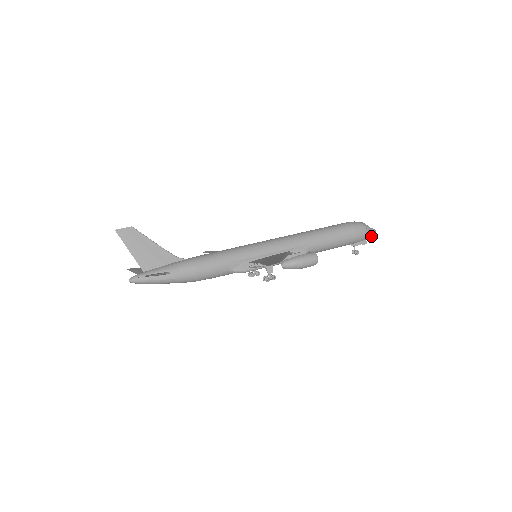
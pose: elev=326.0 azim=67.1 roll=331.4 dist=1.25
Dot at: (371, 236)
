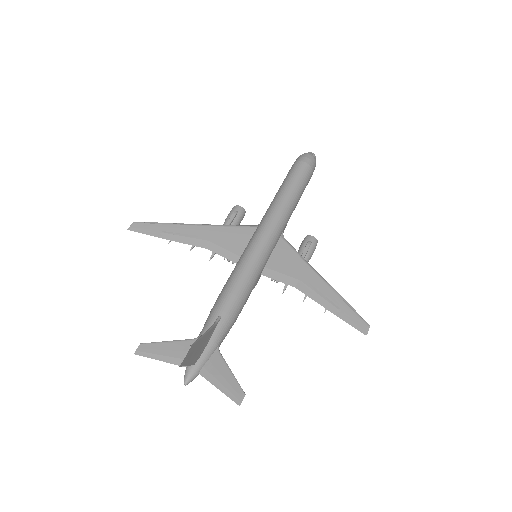
Dot at: occluded
